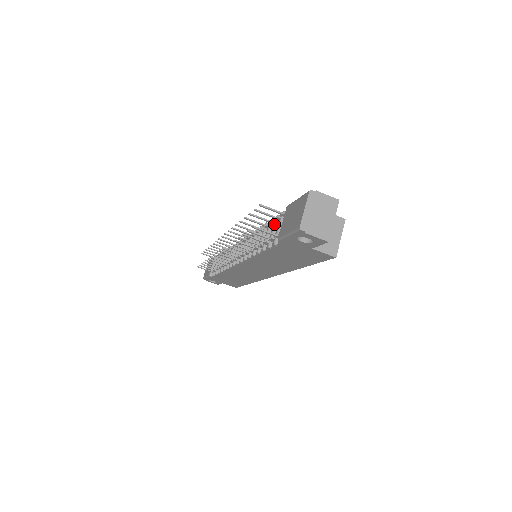
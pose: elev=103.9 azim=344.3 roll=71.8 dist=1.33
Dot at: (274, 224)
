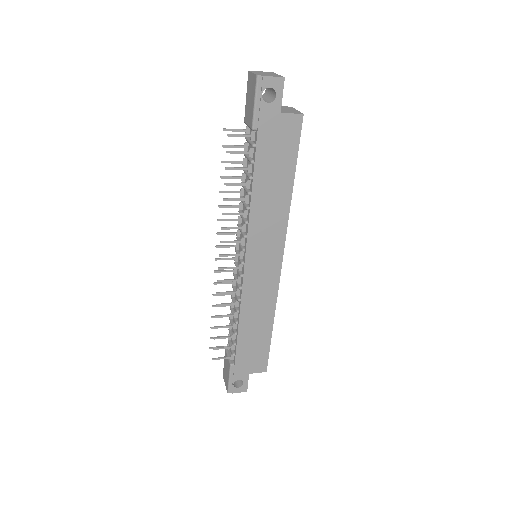
Dot at: (245, 155)
